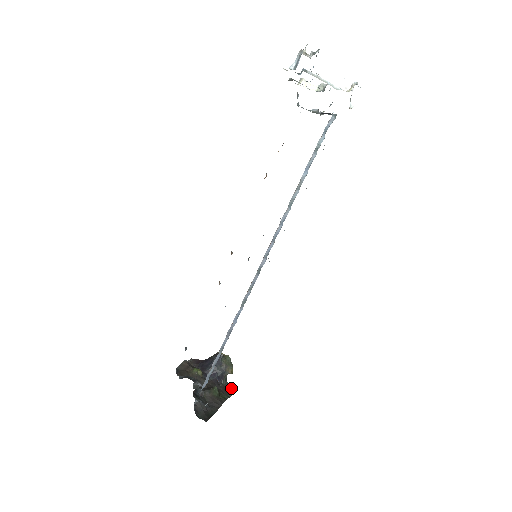
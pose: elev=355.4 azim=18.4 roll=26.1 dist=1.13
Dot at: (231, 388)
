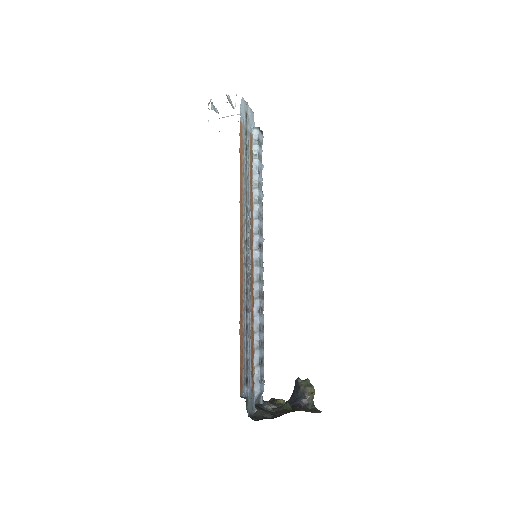
Dot at: (318, 411)
